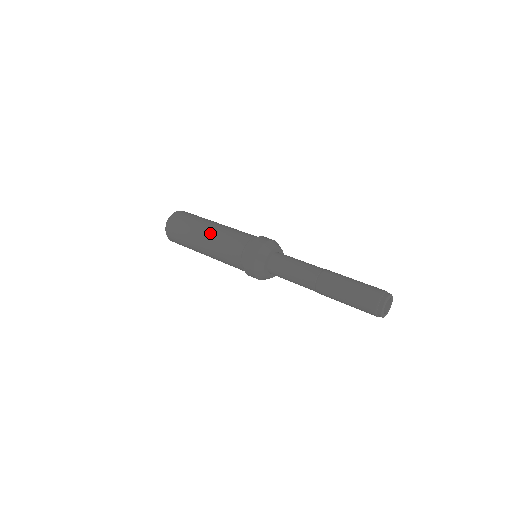
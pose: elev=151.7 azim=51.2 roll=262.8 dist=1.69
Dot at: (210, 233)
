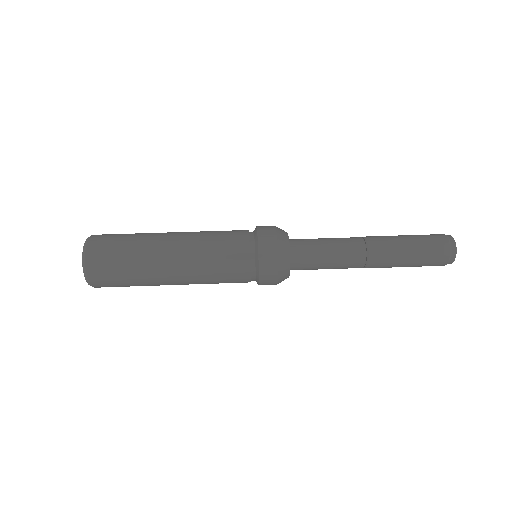
Dot at: (181, 274)
